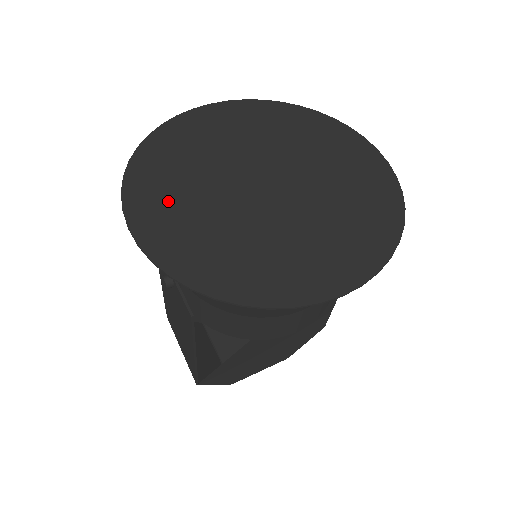
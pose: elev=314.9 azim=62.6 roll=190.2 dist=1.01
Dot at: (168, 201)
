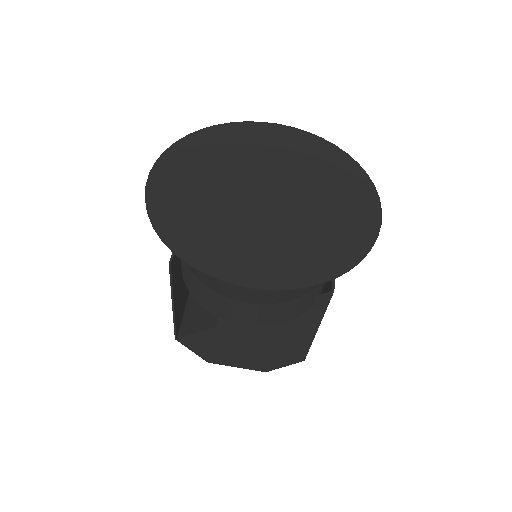
Dot at: (189, 169)
